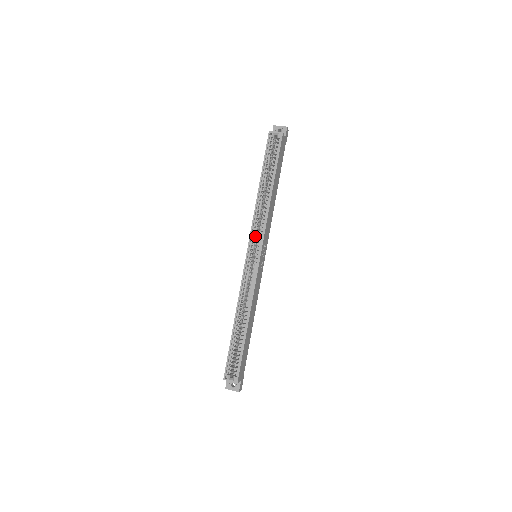
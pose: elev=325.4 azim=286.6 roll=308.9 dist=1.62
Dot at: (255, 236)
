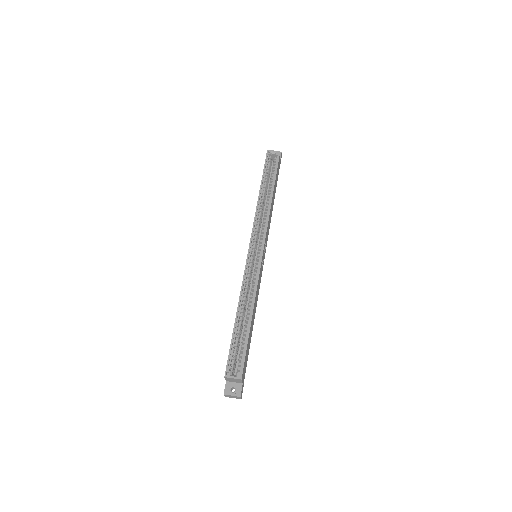
Dot at: (257, 233)
